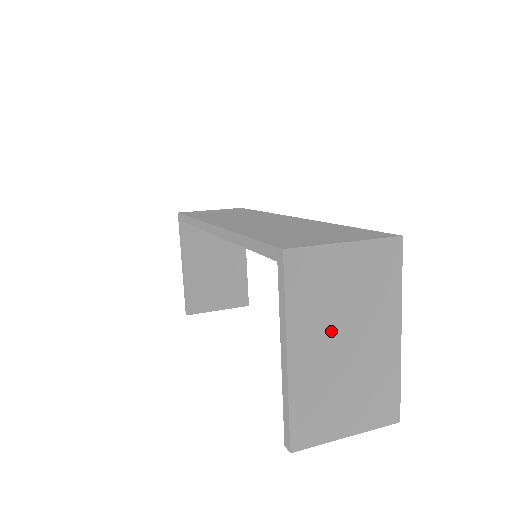
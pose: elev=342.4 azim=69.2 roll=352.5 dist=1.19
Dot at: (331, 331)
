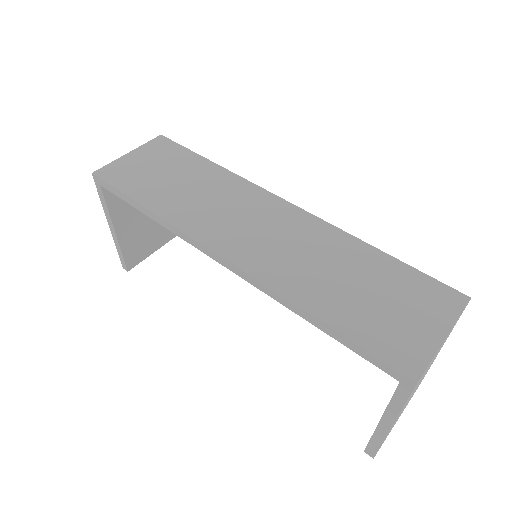
Dot at: occluded
